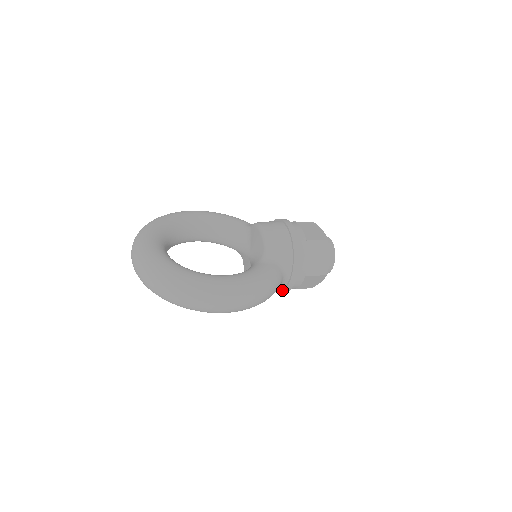
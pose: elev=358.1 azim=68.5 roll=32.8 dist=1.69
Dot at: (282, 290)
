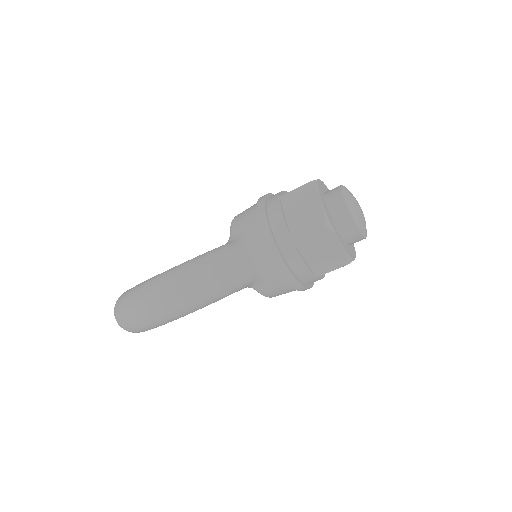
Dot at: (285, 279)
